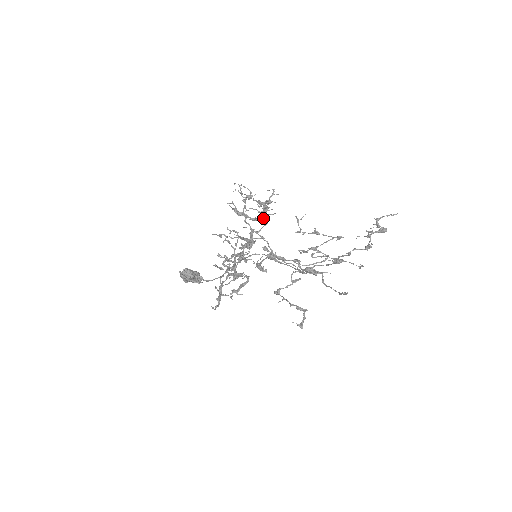
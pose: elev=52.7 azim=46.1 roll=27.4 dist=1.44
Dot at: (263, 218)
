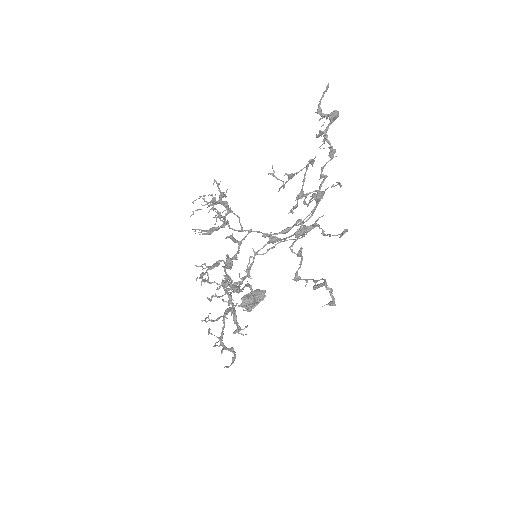
Dot at: (225, 220)
